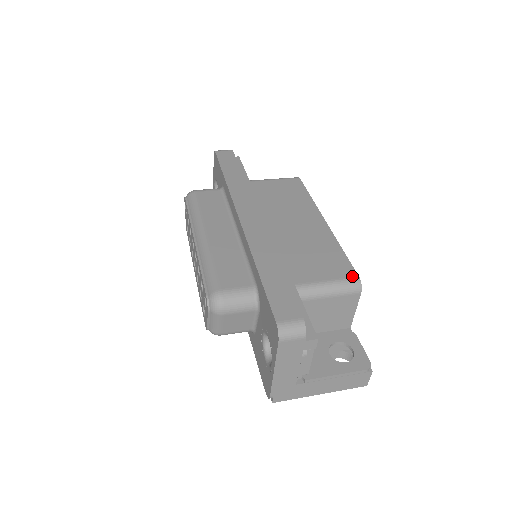
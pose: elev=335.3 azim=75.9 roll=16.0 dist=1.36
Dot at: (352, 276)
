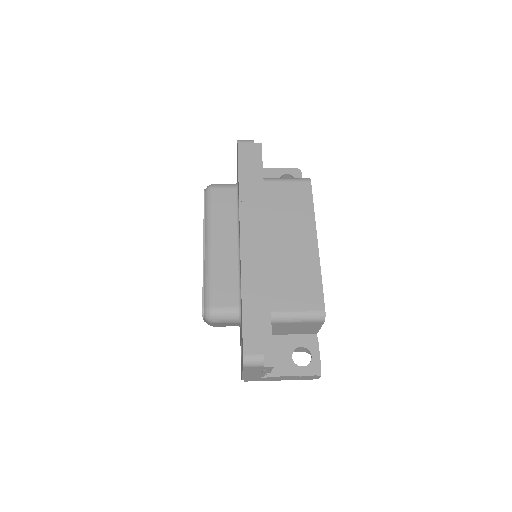
Dot at: (320, 309)
